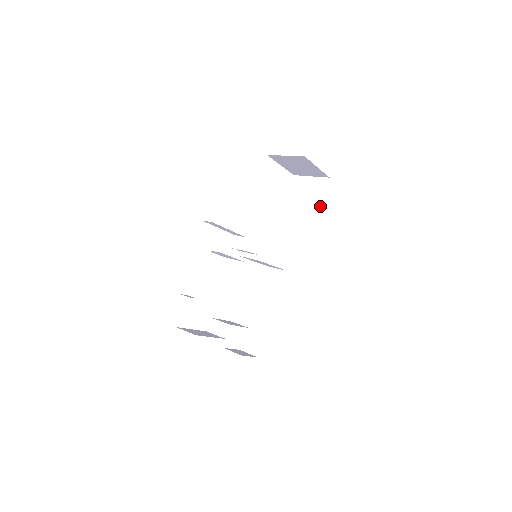
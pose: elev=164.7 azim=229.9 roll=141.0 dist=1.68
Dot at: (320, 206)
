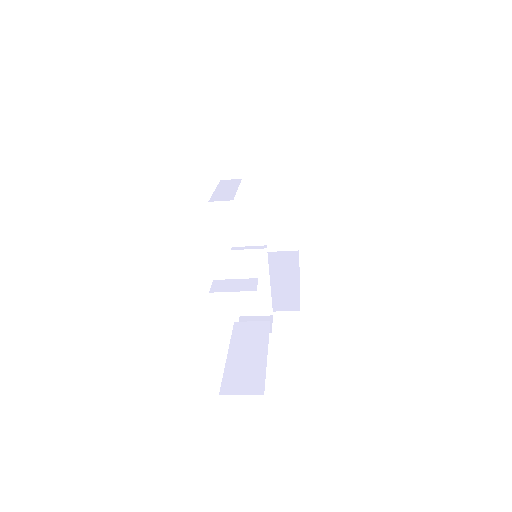
Dot at: (298, 265)
